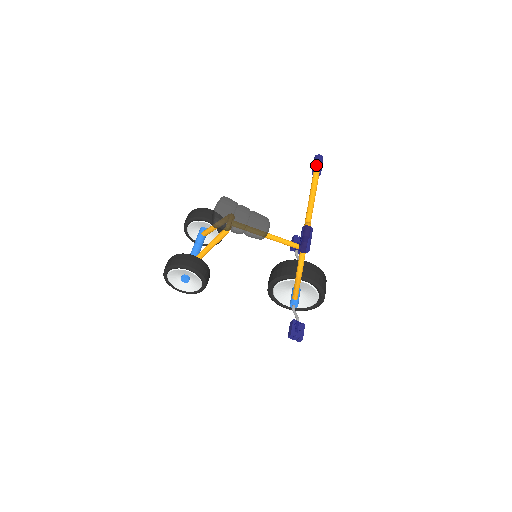
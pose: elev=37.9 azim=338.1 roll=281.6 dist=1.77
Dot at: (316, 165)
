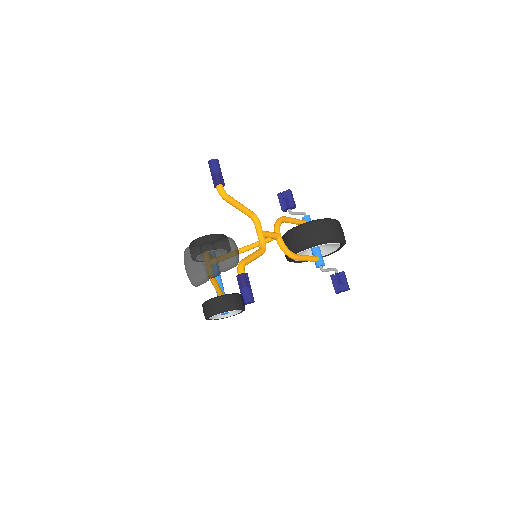
Dot at: (213, 180)
